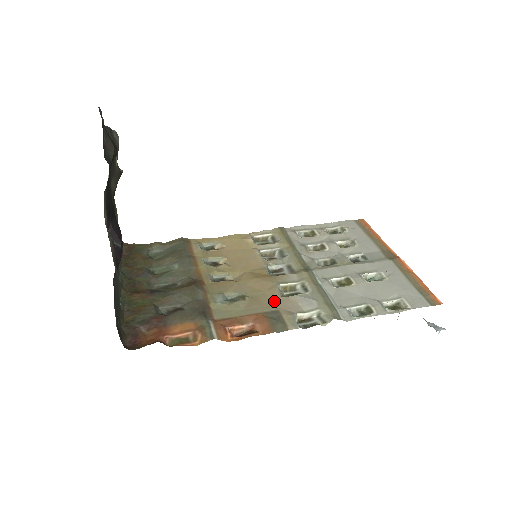
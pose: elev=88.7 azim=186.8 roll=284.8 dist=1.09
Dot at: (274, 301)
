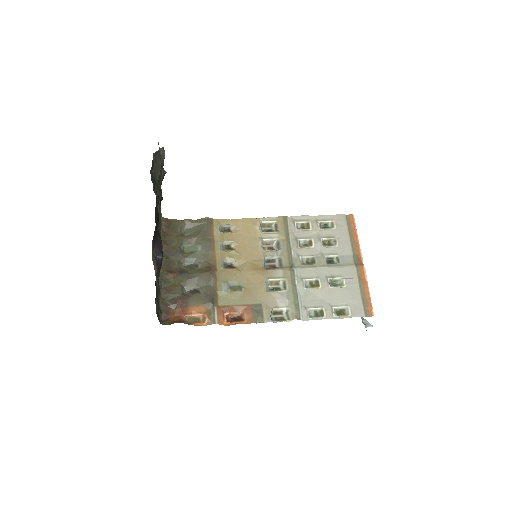
Dot at: (260, 295)
